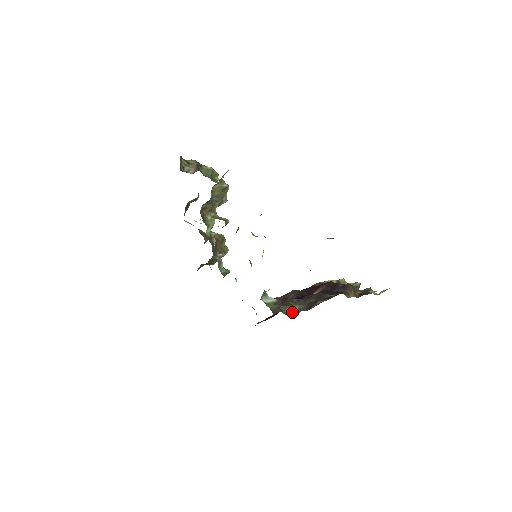
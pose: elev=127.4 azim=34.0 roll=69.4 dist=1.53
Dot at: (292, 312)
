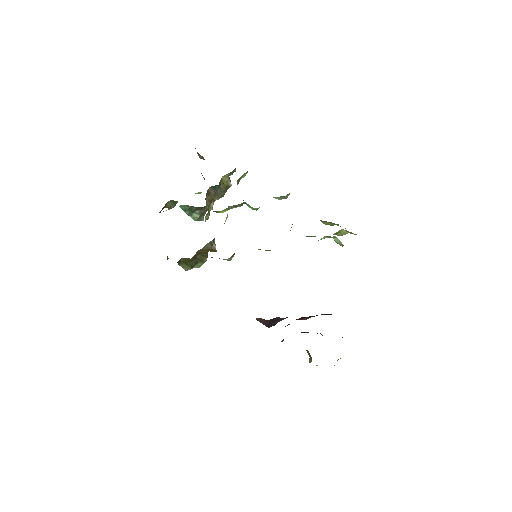
Dot at: occluded
